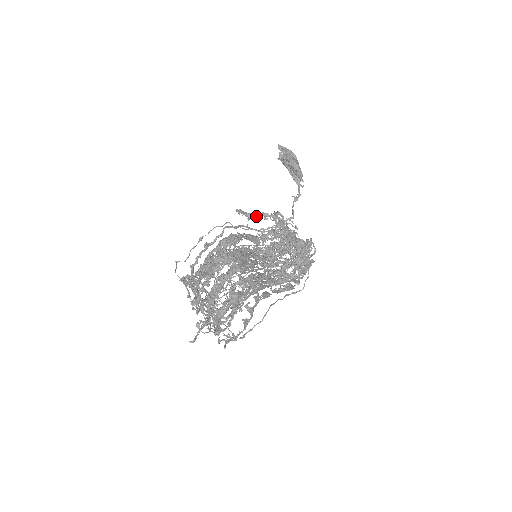
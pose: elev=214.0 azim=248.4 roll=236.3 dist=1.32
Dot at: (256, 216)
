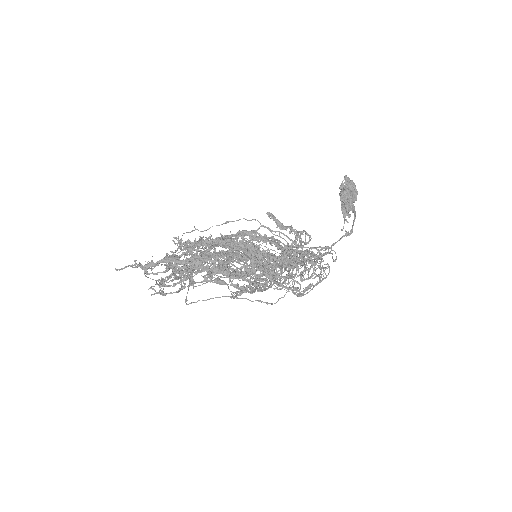
Dot at: (284, 226)
